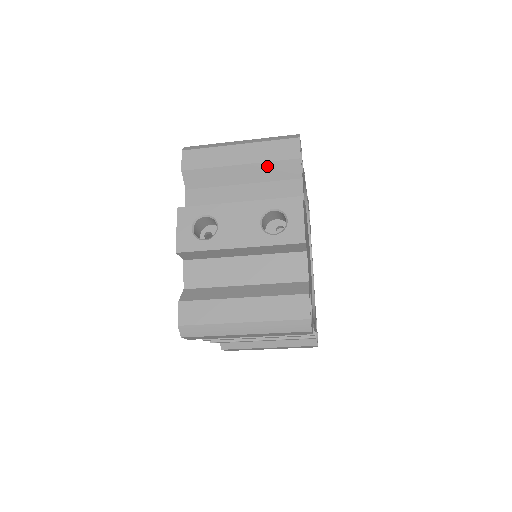
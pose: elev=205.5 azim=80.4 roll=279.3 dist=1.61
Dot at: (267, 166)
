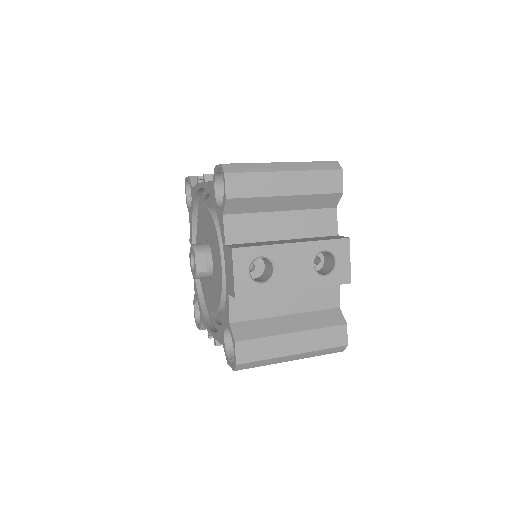
Dot at: (311, 198)
